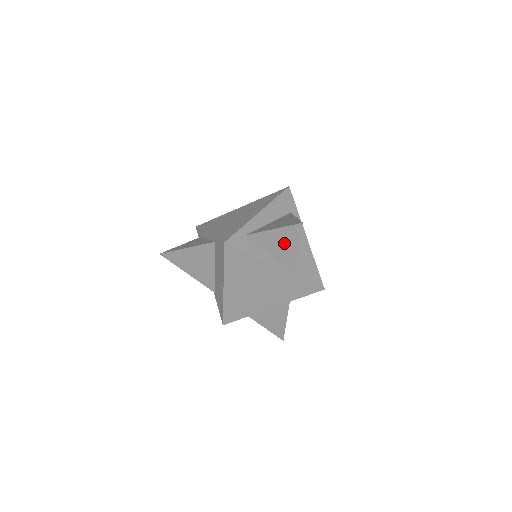
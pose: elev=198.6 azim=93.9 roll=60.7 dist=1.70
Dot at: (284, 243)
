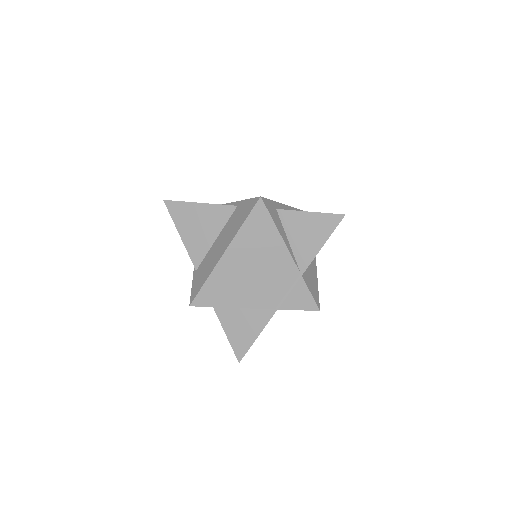
Dot at: (313, 232)
